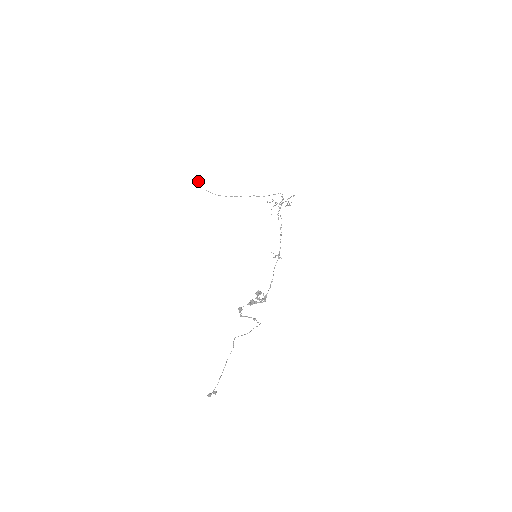
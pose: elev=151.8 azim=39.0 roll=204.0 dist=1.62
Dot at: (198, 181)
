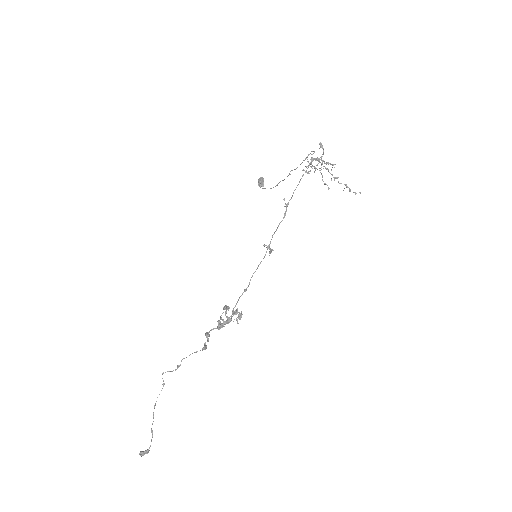
Dot at: (258, 180)
